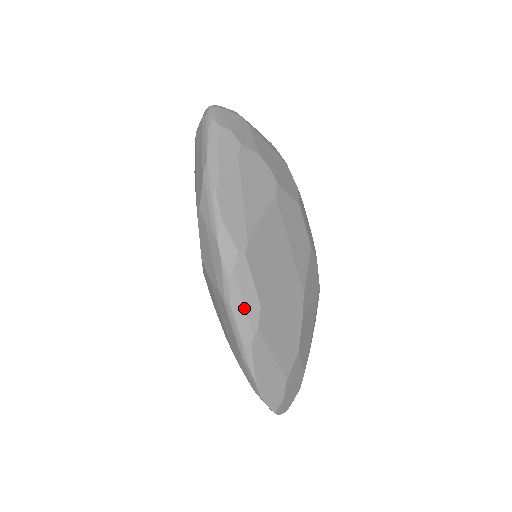
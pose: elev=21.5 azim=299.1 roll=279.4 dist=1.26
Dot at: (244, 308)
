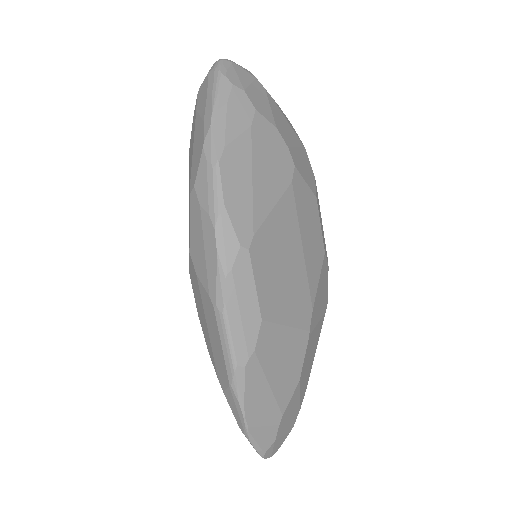
Dot at: (240, 321)
